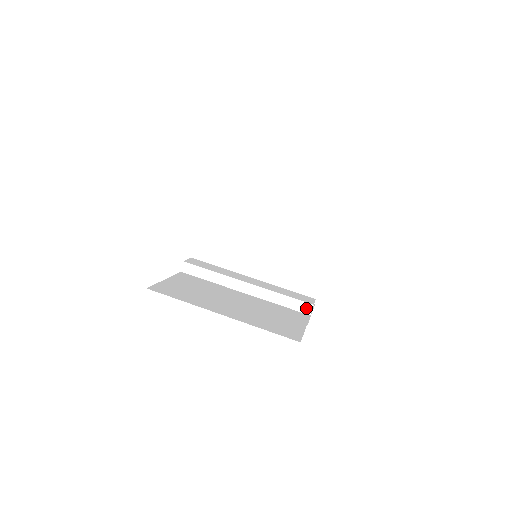
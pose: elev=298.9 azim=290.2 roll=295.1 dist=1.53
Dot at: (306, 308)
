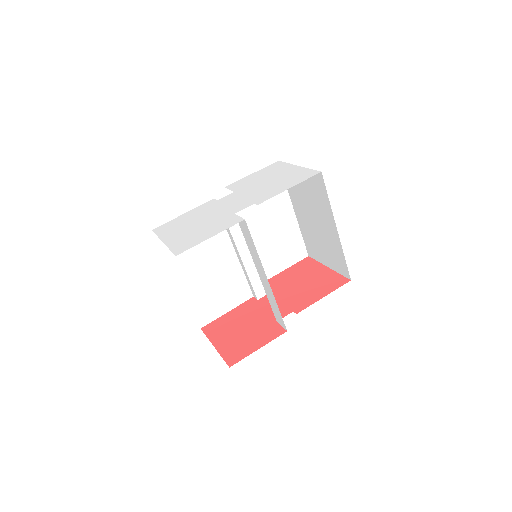
Dot at: (254, 294)
